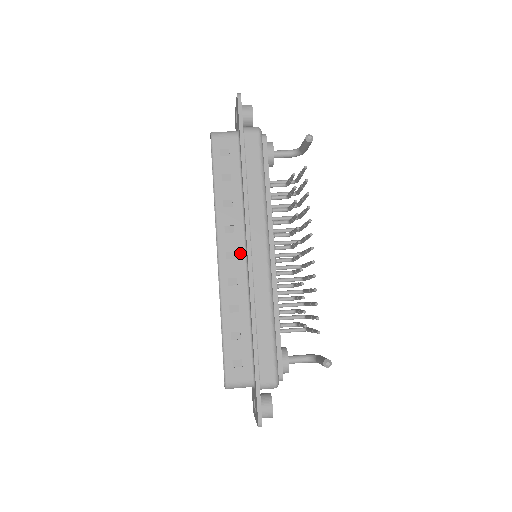
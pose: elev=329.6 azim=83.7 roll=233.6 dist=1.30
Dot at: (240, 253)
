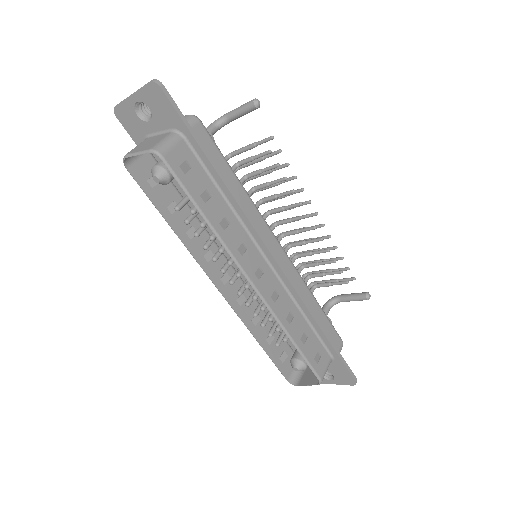
Dot at: (263, 265)
